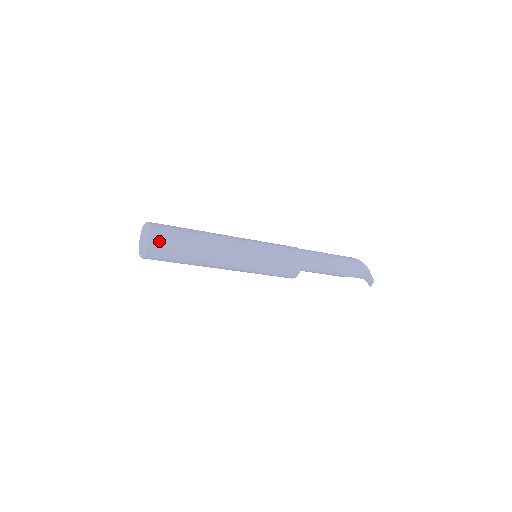
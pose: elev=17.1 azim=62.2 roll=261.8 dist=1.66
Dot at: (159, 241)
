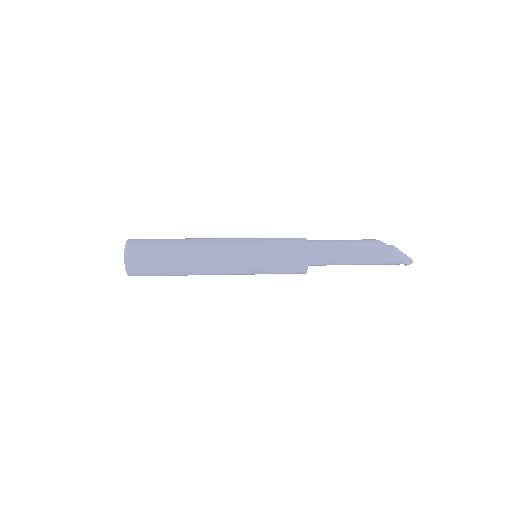
Dot at: occluded
